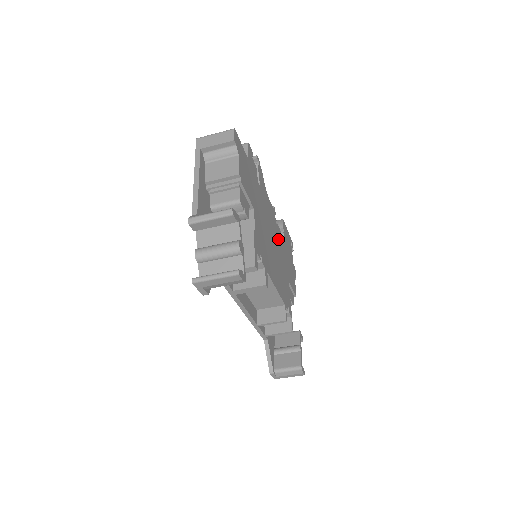
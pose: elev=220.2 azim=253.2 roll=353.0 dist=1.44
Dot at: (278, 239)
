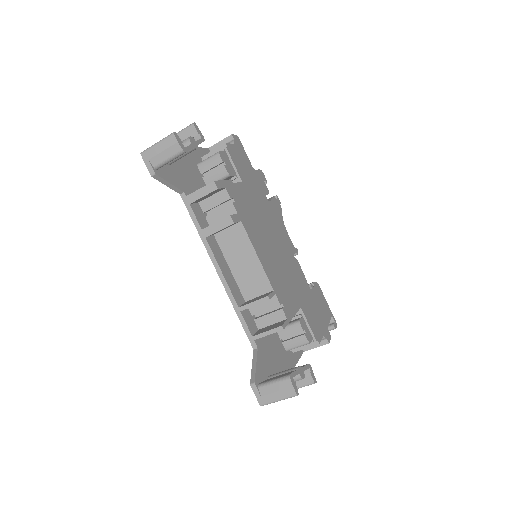
Dot at: (292, 264)
